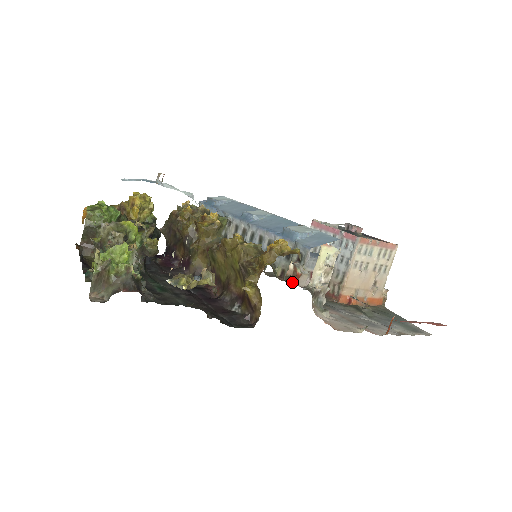
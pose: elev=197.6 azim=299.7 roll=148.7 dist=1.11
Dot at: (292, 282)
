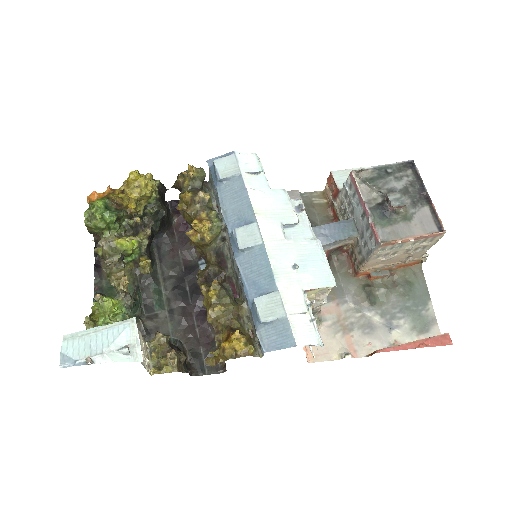
Dot at: (323, 224)
